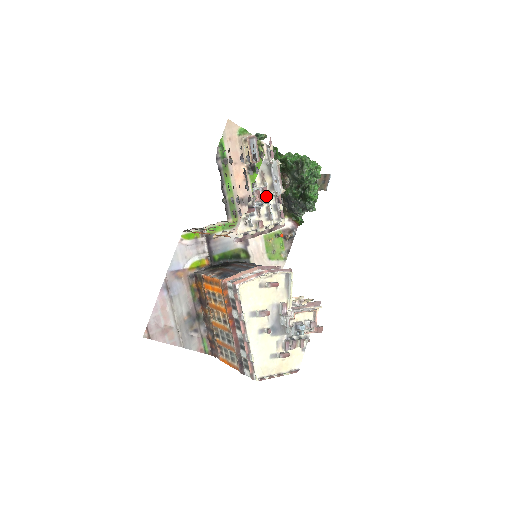
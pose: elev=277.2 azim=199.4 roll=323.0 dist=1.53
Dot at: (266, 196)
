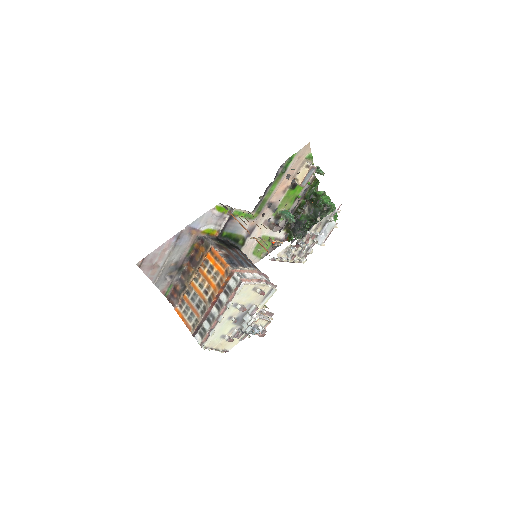
Dot at: (309, 239)
